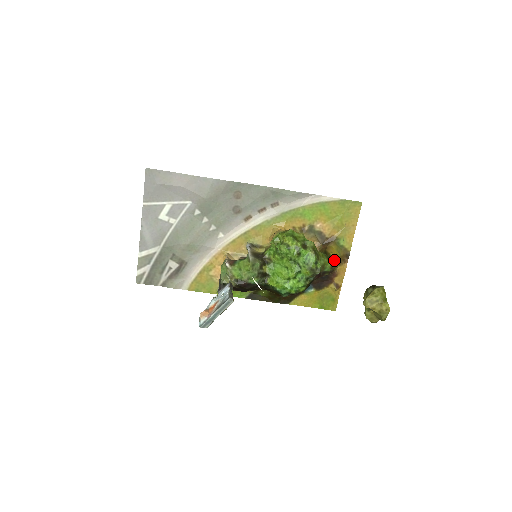
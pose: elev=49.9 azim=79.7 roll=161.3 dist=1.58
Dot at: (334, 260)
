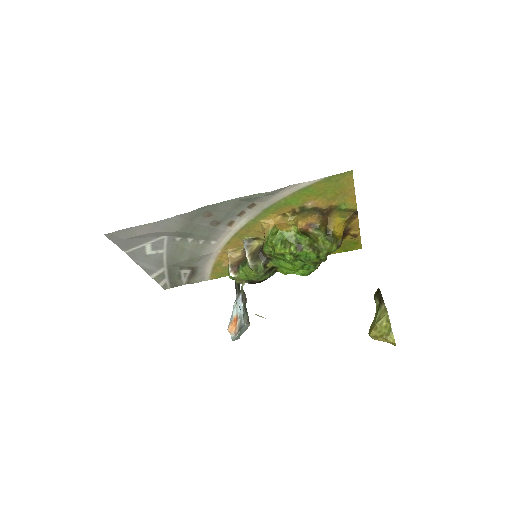
Dot at: (340, 232)
